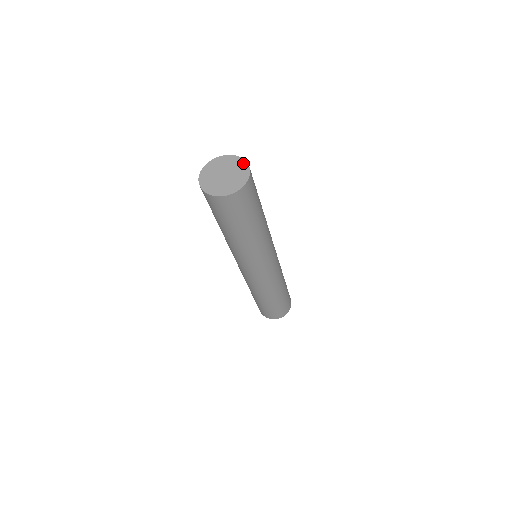
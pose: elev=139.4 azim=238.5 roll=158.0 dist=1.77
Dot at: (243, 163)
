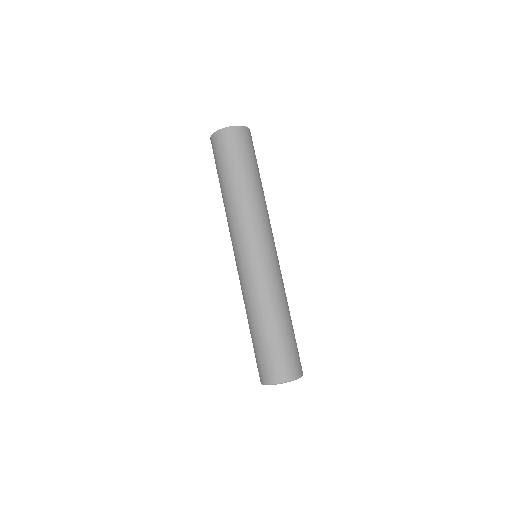
Dot at: occluded
